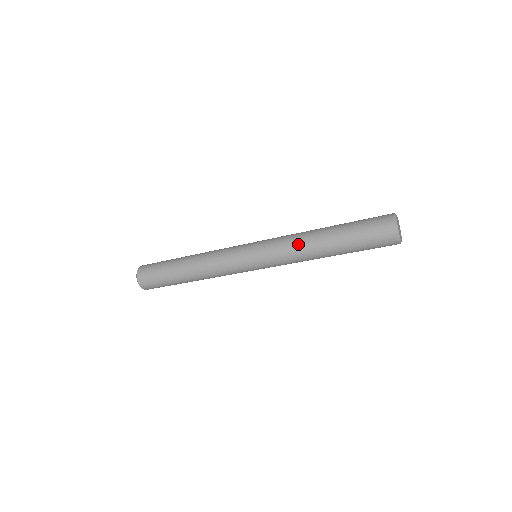
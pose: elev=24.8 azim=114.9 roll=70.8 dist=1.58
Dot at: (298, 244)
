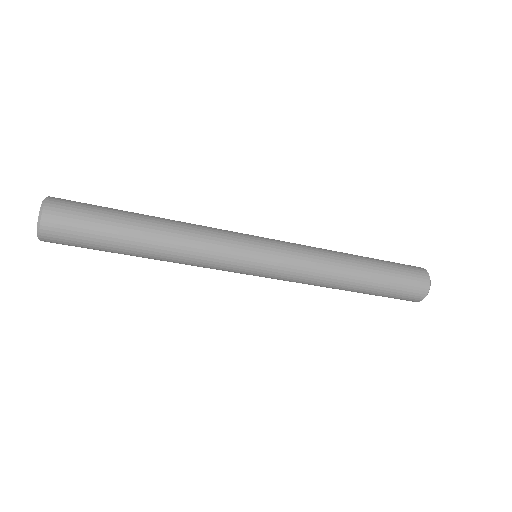
Dot at: (325, 250)
